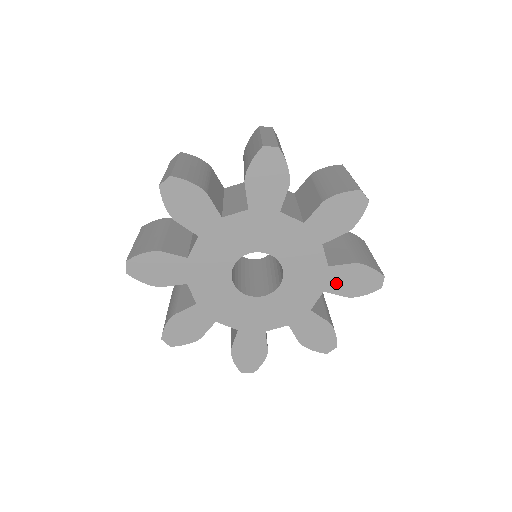
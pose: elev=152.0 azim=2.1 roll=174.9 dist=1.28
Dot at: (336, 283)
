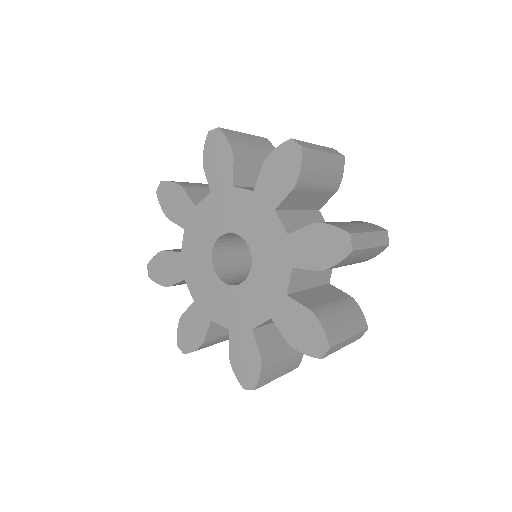
Dot at: (273, 193)
